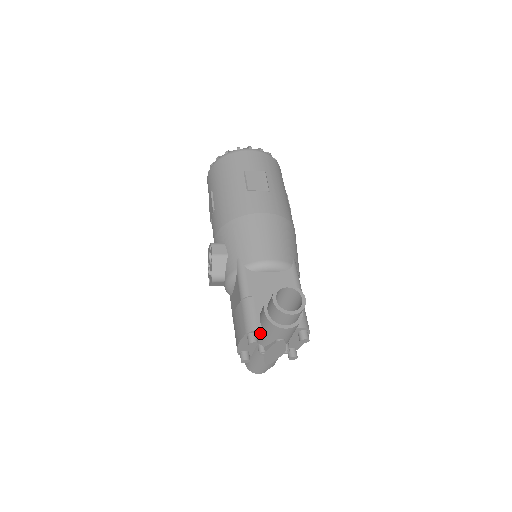
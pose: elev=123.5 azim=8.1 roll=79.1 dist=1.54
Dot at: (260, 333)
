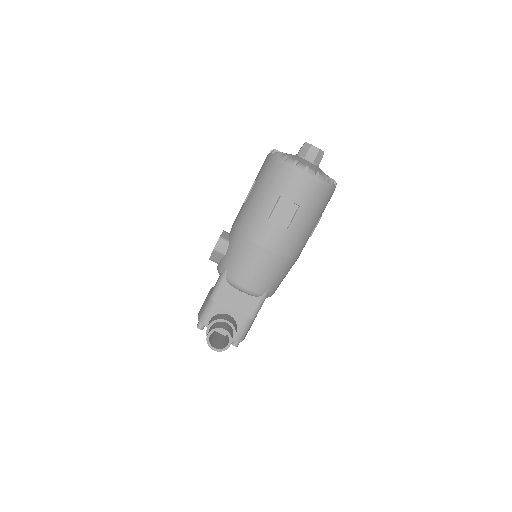
Dot at: occluded
